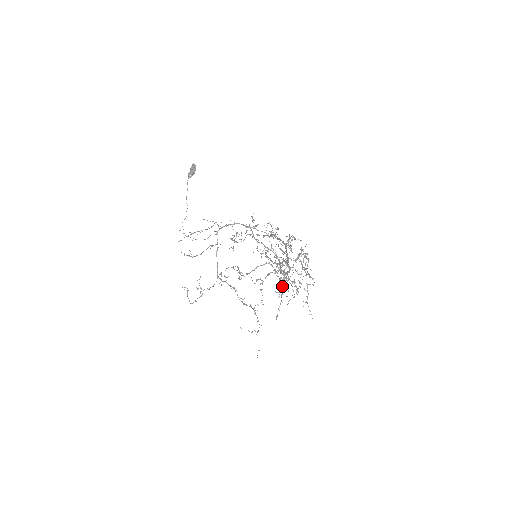
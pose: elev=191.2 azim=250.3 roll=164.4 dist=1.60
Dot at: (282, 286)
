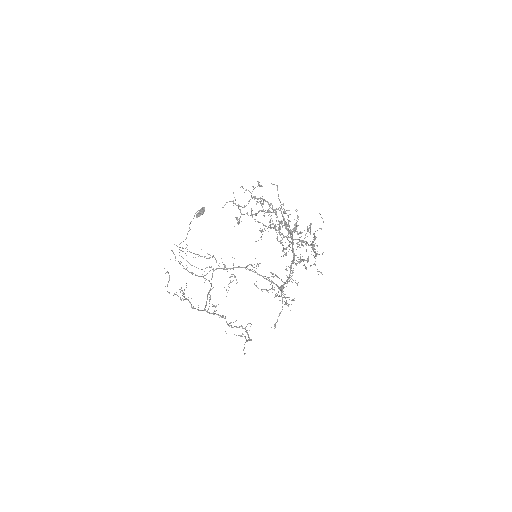
Dot at: (286, 236)
